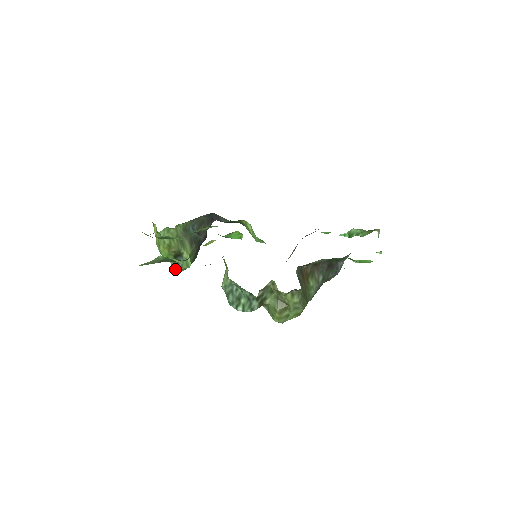
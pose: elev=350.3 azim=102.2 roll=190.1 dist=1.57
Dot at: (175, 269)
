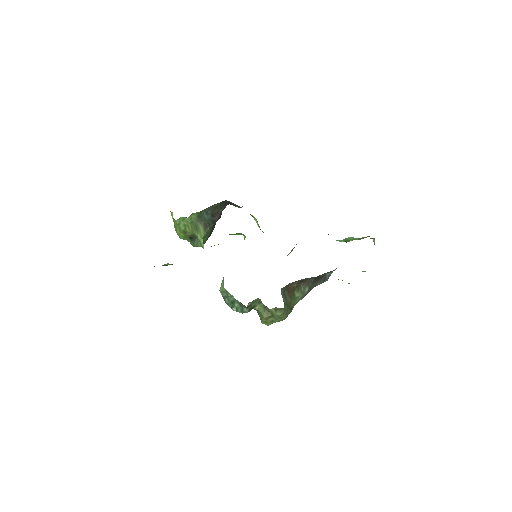
Dot at: (192, 245)
